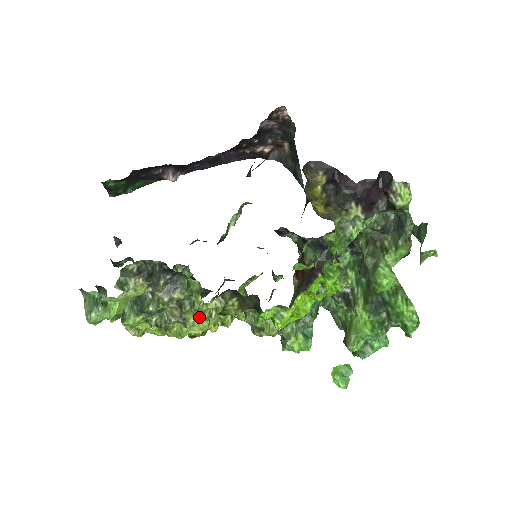
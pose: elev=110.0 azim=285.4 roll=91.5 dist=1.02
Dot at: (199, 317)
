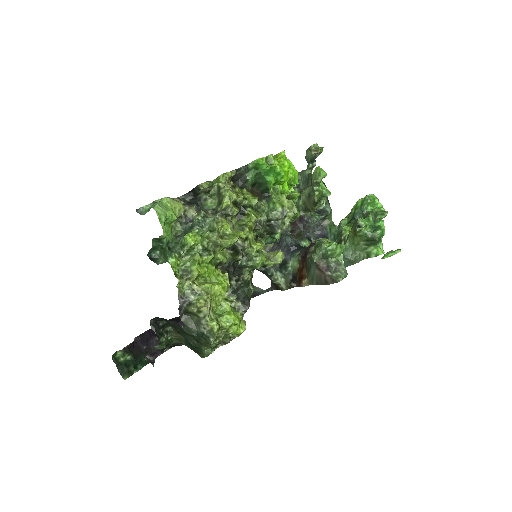
Dot at: (230, 194)
